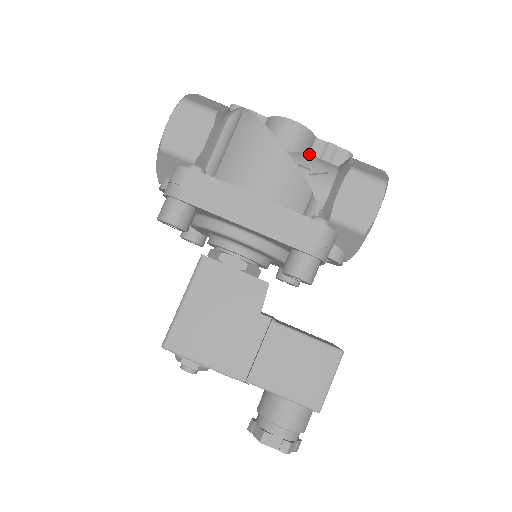
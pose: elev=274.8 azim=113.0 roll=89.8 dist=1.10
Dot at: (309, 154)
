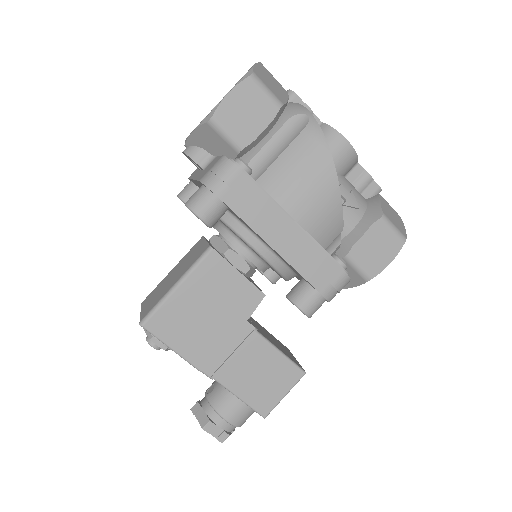
Dot at: (345, 176)
